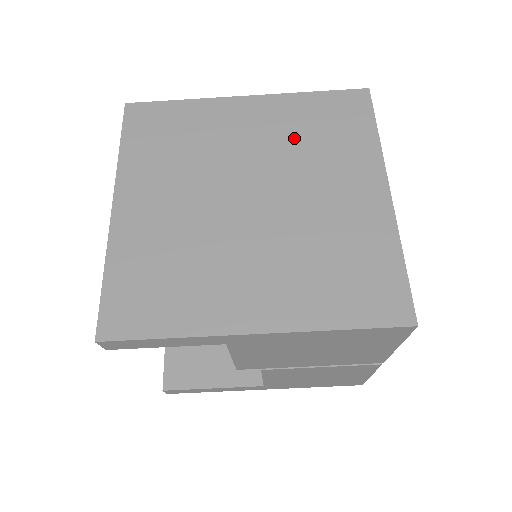
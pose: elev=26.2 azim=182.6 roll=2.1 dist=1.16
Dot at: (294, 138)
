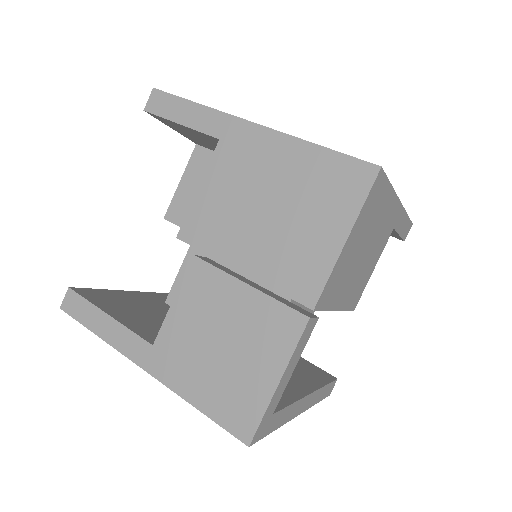
Dot at: occluded
